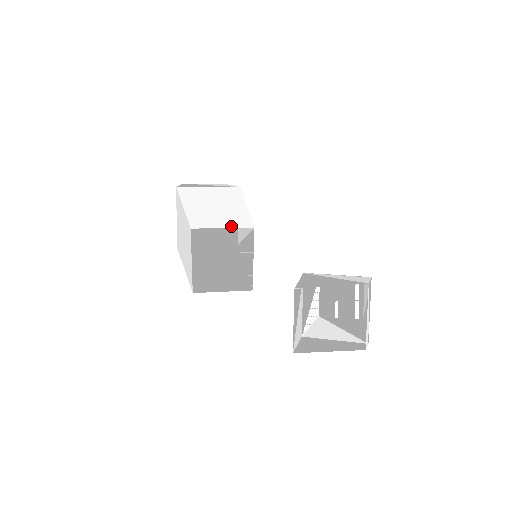
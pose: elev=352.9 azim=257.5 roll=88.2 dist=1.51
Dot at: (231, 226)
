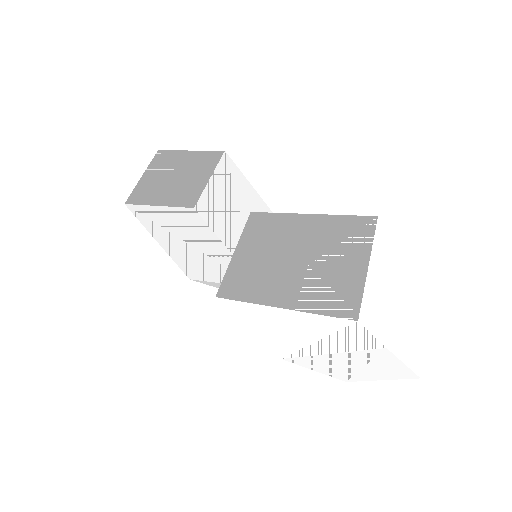
Dot at: (202, 153)
